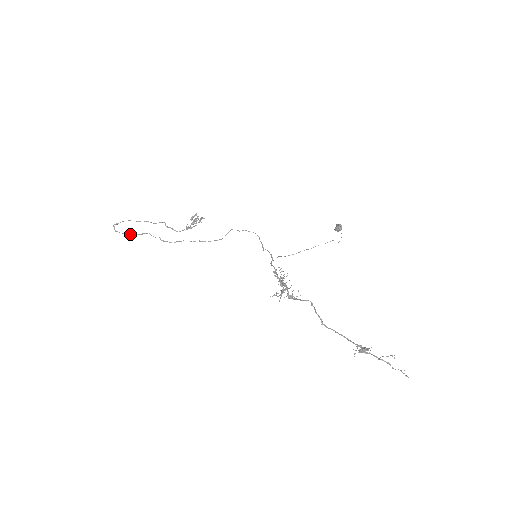
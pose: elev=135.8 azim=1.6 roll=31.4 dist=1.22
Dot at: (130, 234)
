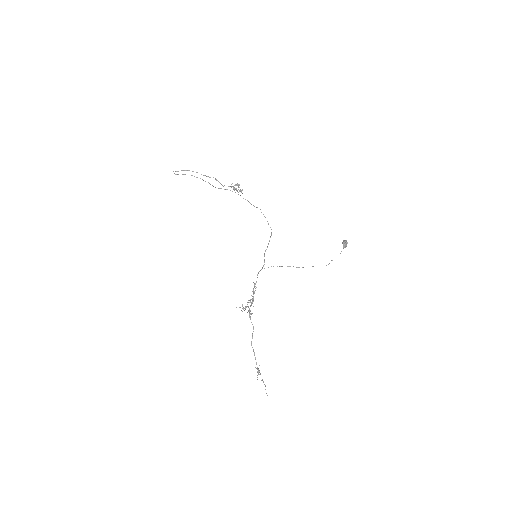
Dot at: occluded
